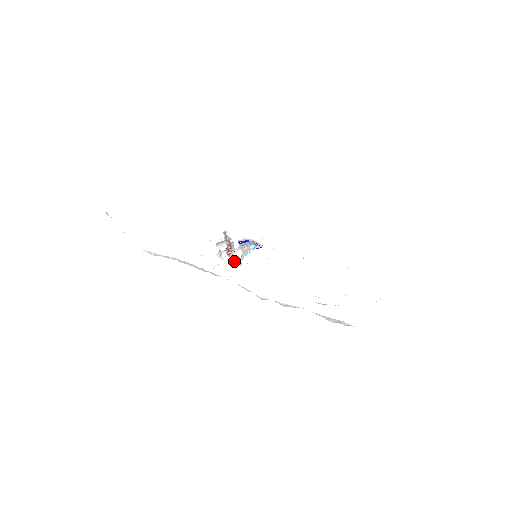
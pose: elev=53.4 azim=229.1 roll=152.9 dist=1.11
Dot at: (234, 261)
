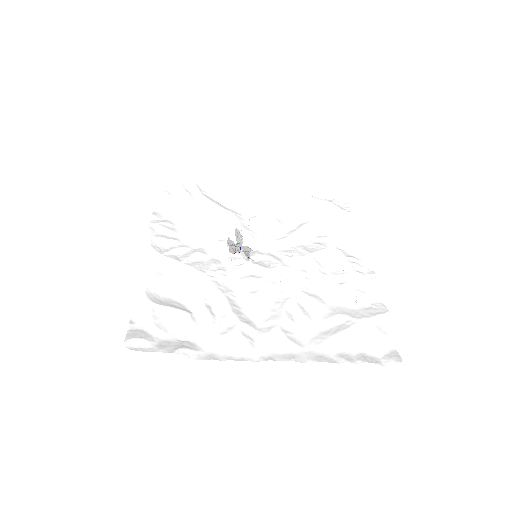
Dot at: (246, 247)
